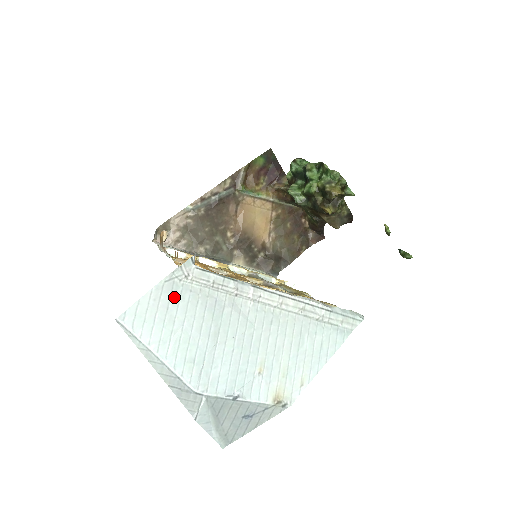
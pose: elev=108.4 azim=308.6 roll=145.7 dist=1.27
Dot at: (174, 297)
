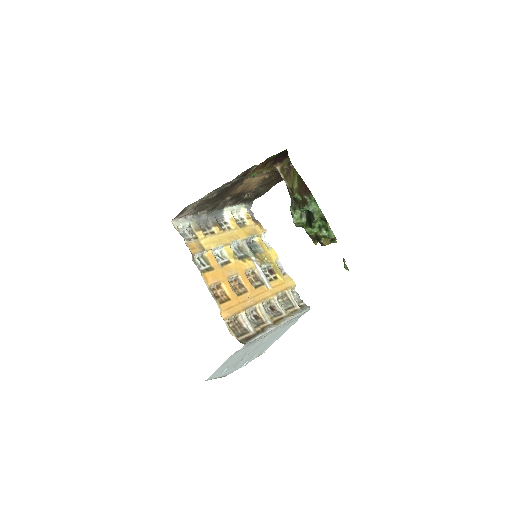
Dot at: (231, 360)
